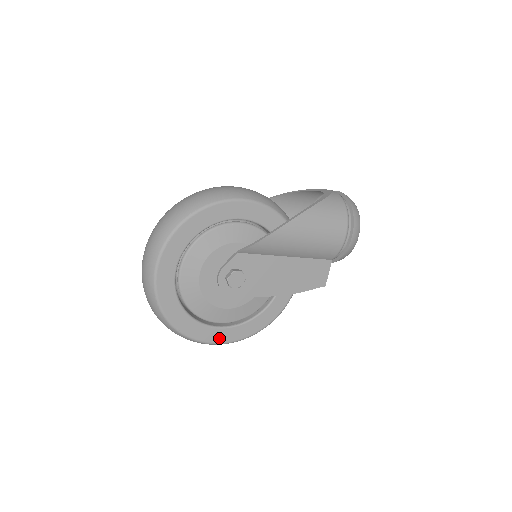
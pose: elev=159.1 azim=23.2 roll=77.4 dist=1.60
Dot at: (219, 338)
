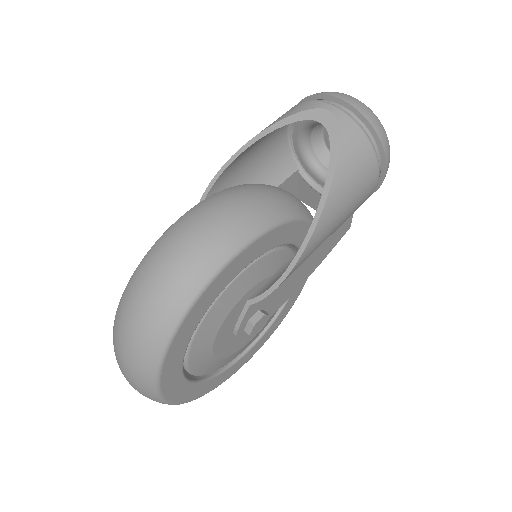
Dot at: (252, 353)
